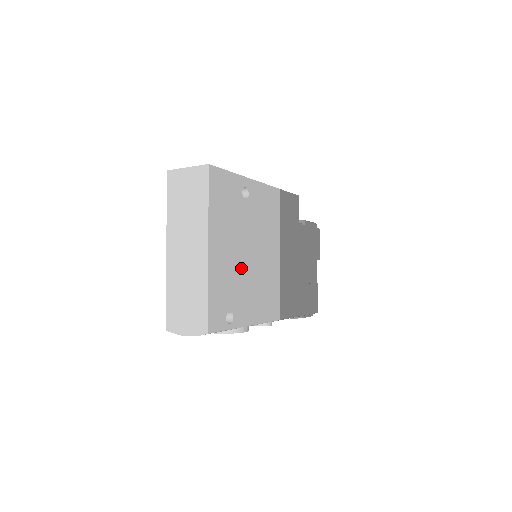
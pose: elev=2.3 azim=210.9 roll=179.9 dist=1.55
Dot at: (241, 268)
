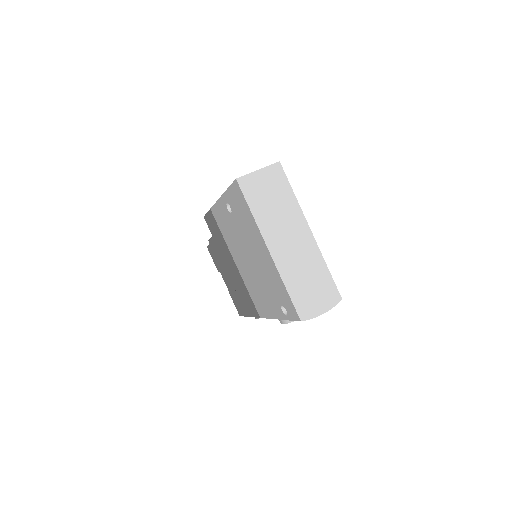
Dot at: occluded
